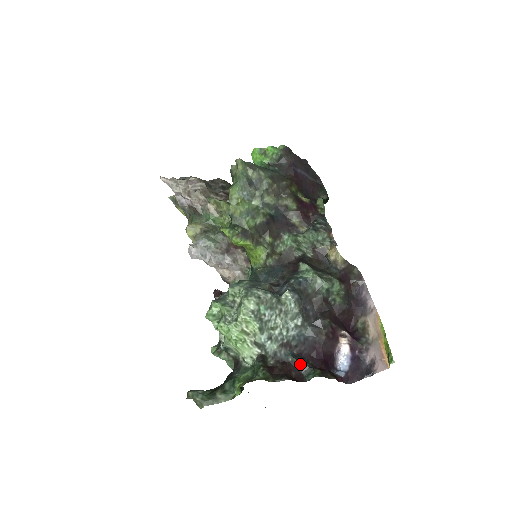
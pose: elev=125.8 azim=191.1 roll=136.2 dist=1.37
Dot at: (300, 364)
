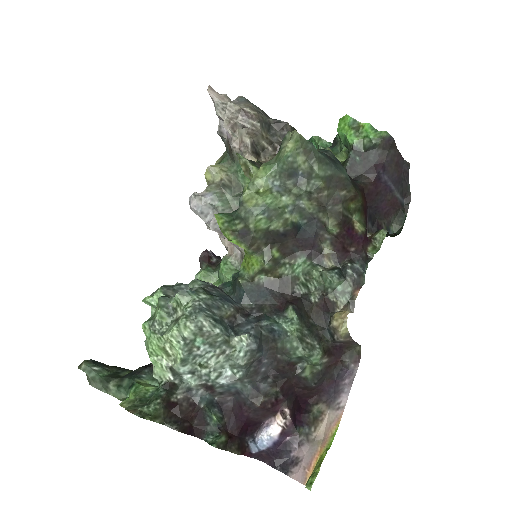
Dot at: (210, 417)
